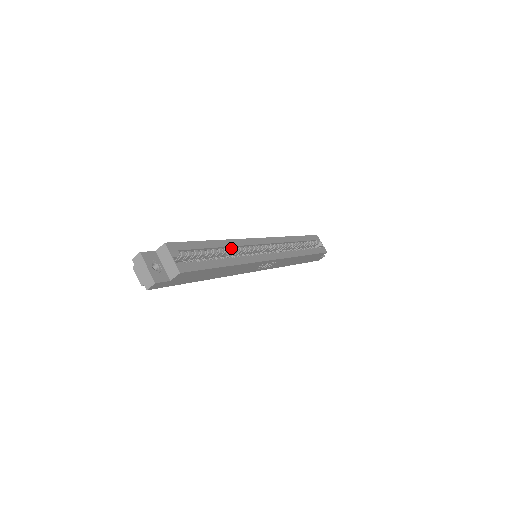
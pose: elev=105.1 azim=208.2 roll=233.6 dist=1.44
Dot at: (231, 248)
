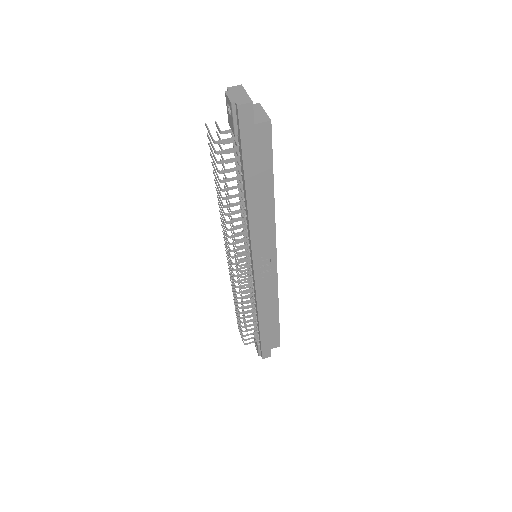
Dot at: occluded
